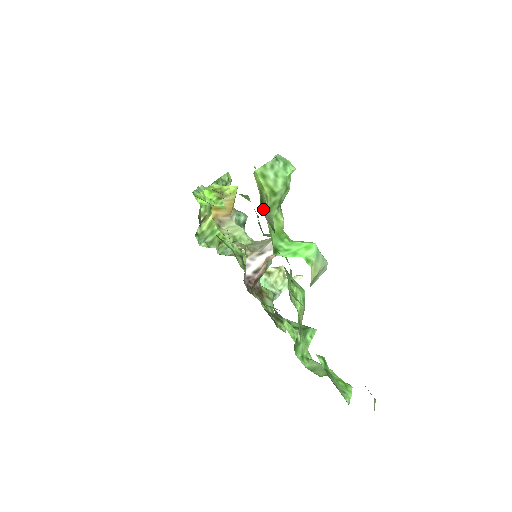
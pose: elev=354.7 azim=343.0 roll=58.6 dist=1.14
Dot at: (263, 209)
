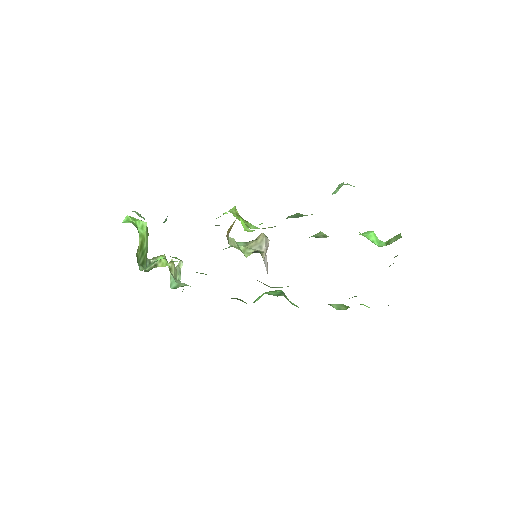
Dot at: occluded
